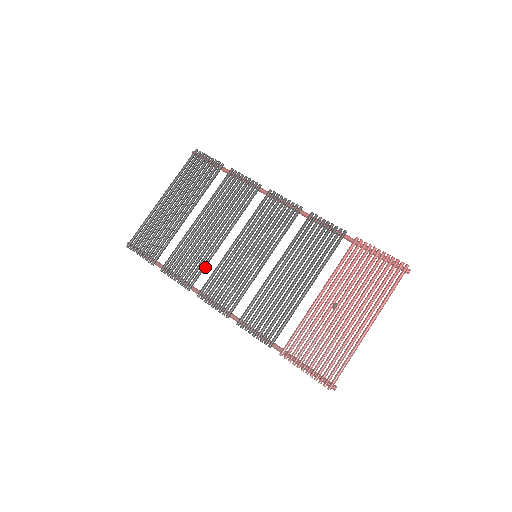
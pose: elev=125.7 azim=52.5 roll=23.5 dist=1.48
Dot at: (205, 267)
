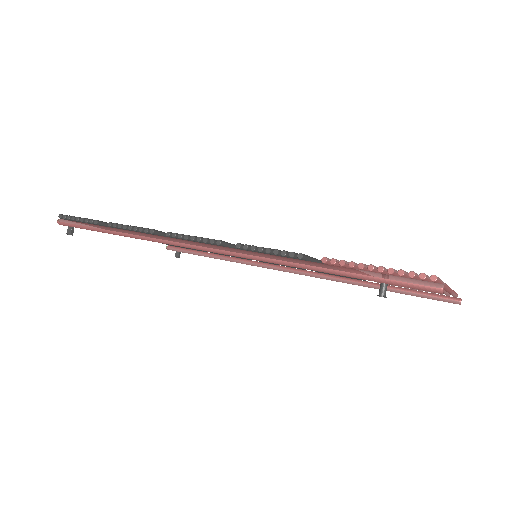
Dot at: occluded
